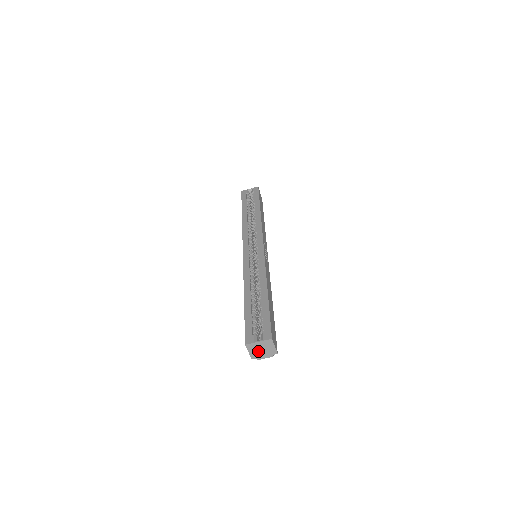
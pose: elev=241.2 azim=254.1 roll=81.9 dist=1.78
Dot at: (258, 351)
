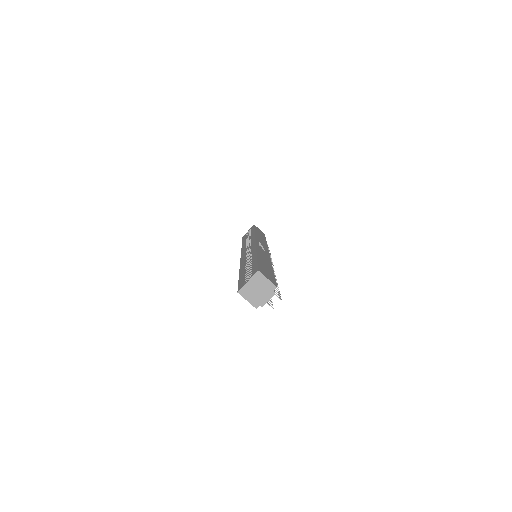
Dot at: (255, 294)
